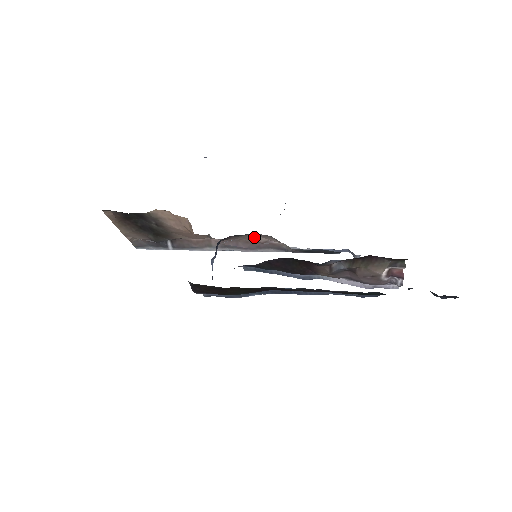
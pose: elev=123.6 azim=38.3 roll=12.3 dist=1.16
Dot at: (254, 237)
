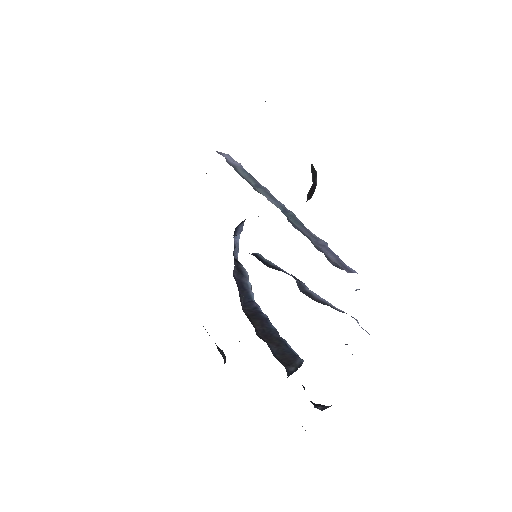
Dot at: occluded
